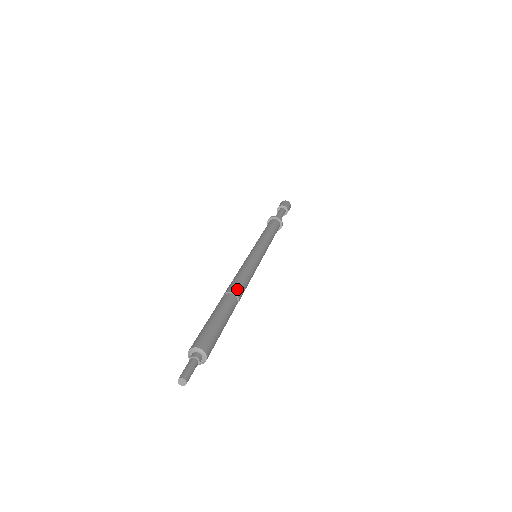
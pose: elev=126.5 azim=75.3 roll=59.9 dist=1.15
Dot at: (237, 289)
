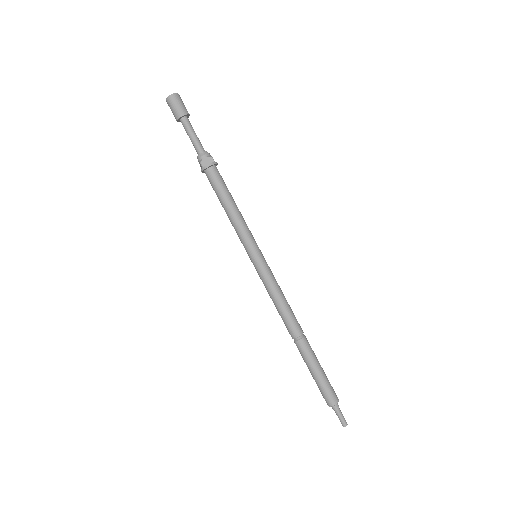
Dot at: (298, 329)
